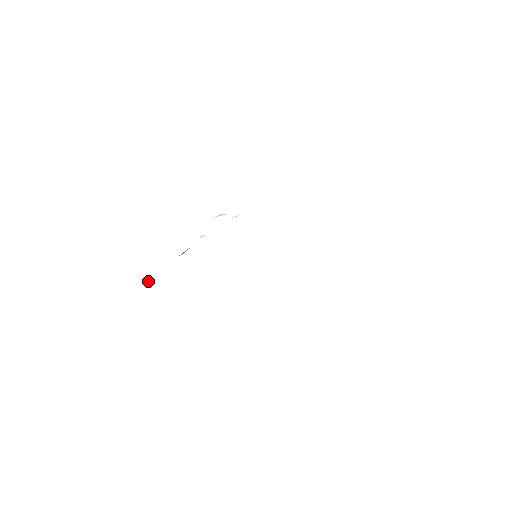
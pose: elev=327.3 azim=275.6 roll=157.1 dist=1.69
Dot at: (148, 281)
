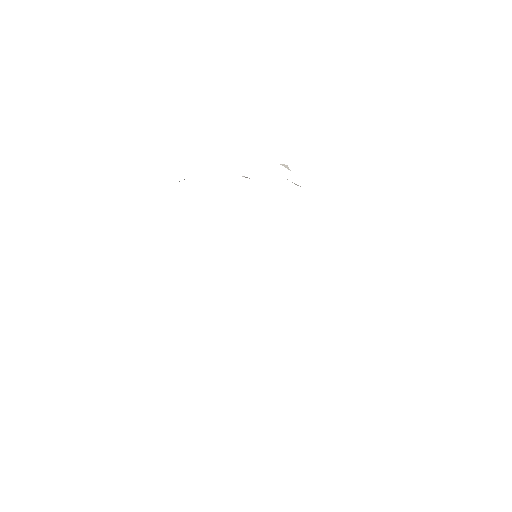
Dot at: occluded
